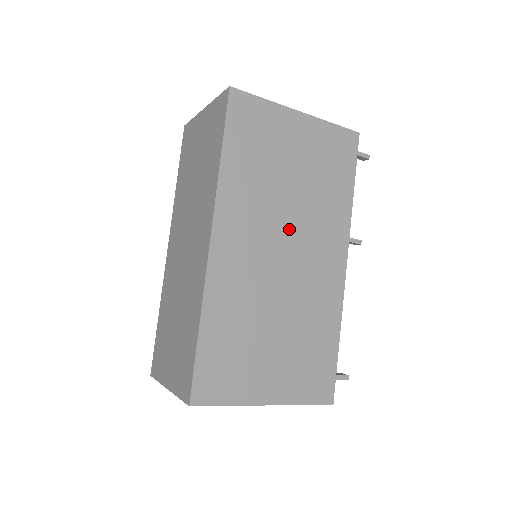
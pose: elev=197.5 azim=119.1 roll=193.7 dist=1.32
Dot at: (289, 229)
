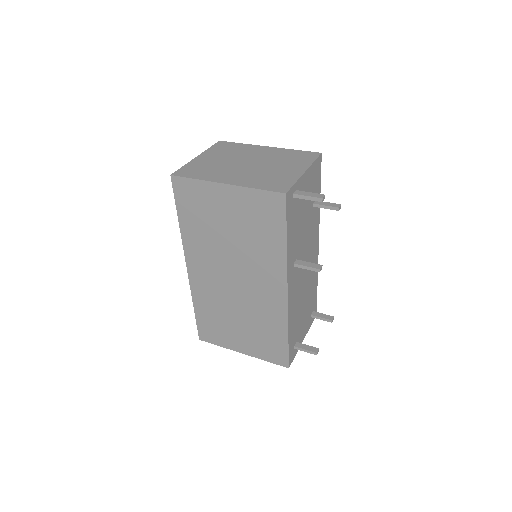
Dot at: (235, 266)
